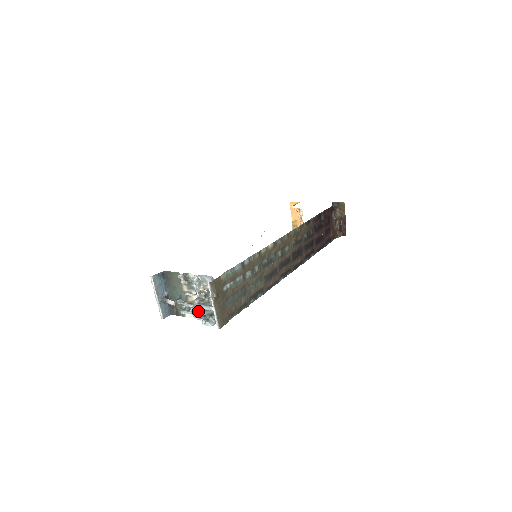
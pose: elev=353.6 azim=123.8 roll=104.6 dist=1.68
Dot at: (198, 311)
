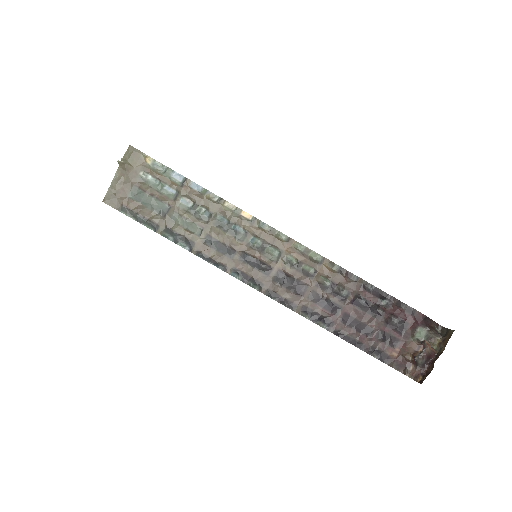
Dot at: occluded
